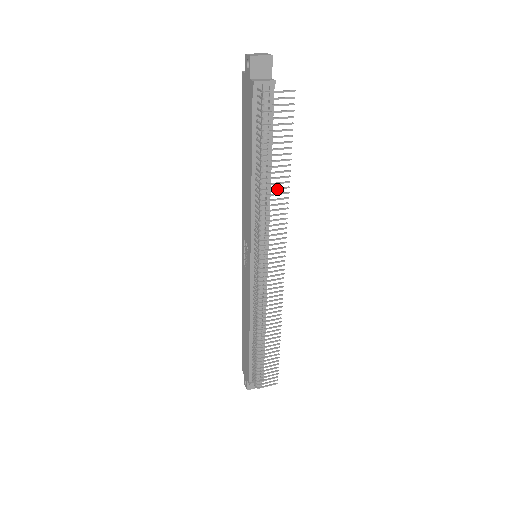
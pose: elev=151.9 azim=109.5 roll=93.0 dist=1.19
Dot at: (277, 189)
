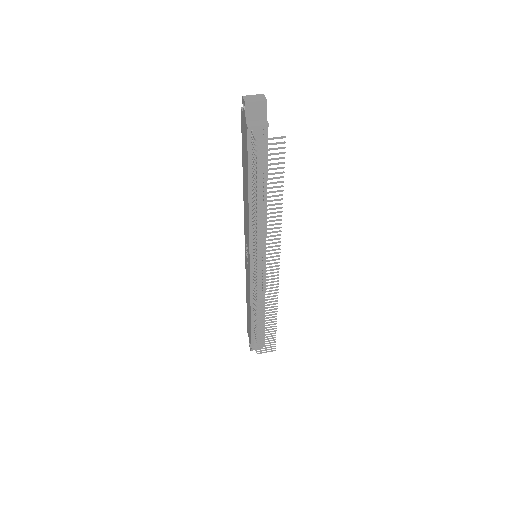
Dot at: occluded
